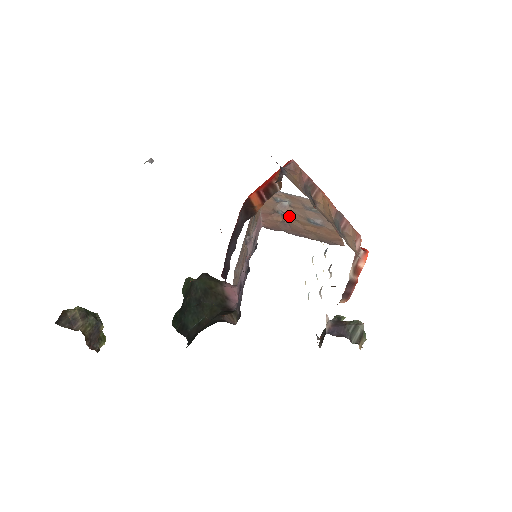
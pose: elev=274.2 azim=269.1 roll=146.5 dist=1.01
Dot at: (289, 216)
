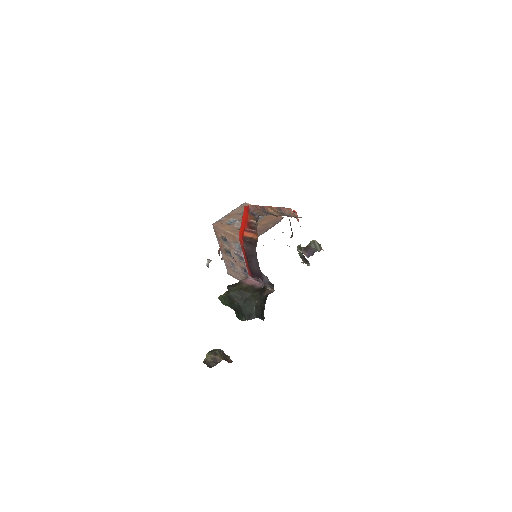
Dot at: occluded
